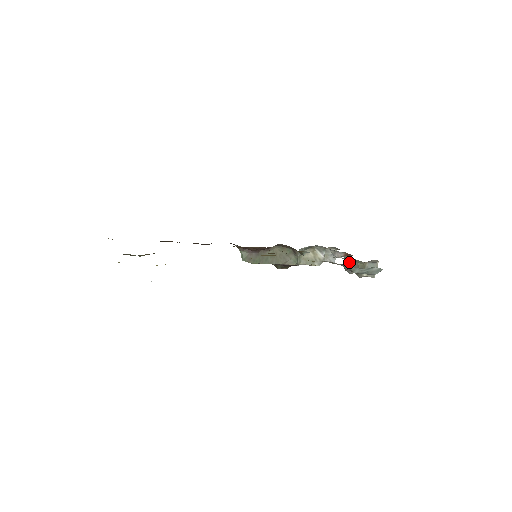
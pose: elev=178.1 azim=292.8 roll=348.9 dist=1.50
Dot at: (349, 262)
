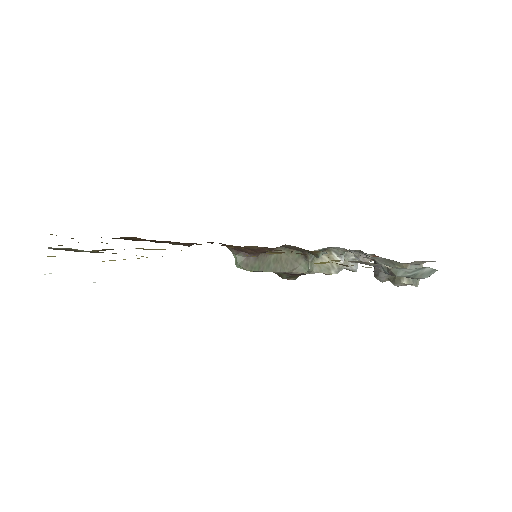
Dot at: occluded
